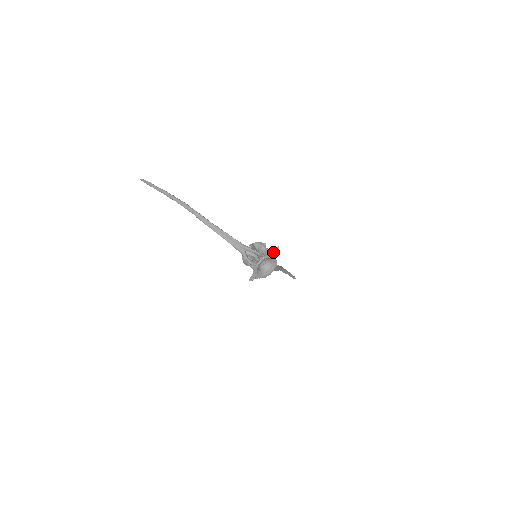
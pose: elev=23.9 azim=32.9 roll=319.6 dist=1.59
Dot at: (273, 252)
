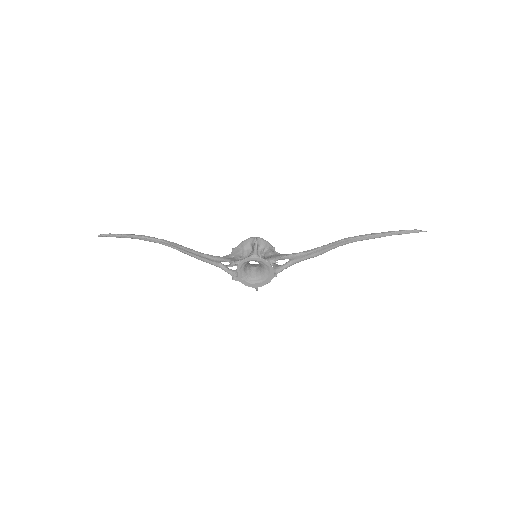
Dot at: (252, 251)
